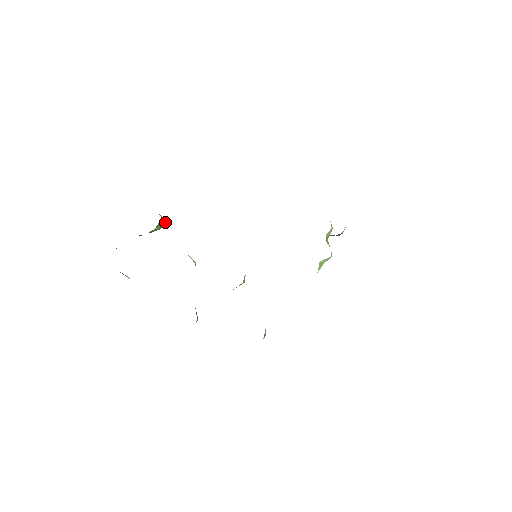
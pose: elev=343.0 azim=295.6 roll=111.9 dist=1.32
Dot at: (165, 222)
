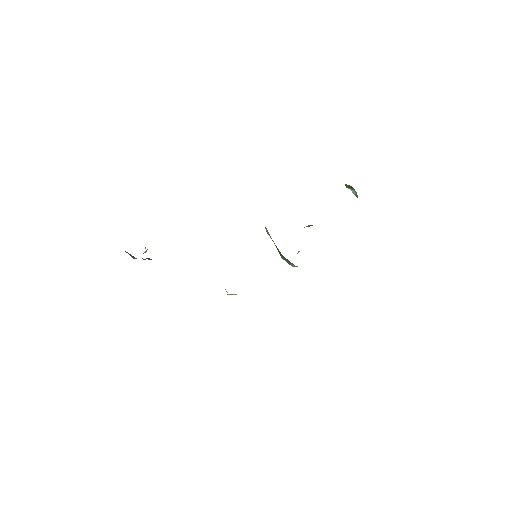
Dot at: (145, 247)
